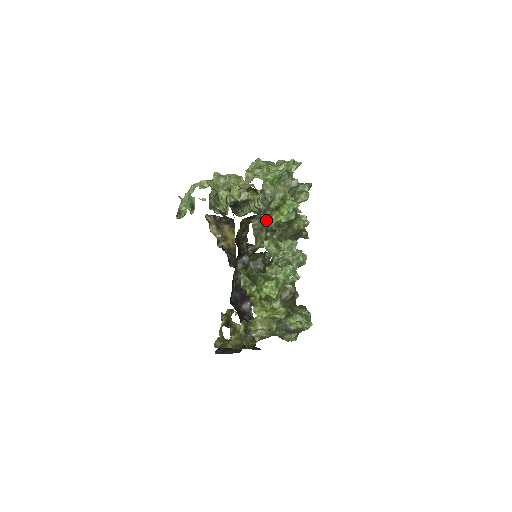
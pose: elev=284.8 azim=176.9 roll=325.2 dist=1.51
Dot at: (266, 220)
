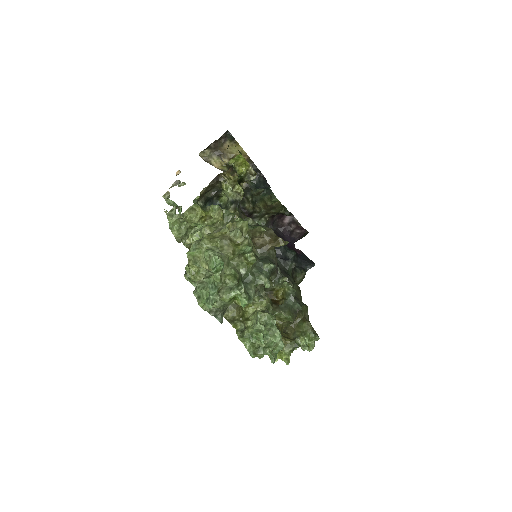
Dot at: (233, 302)
